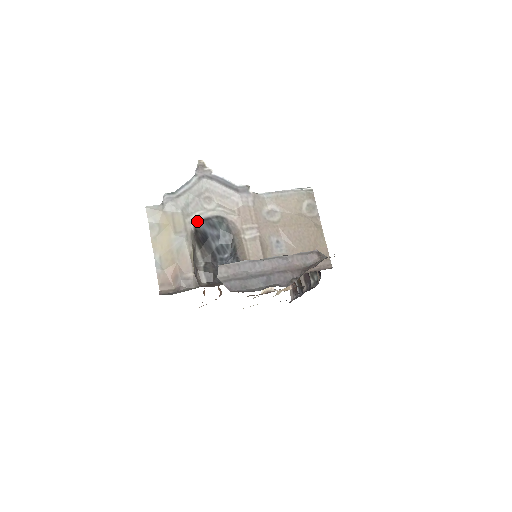
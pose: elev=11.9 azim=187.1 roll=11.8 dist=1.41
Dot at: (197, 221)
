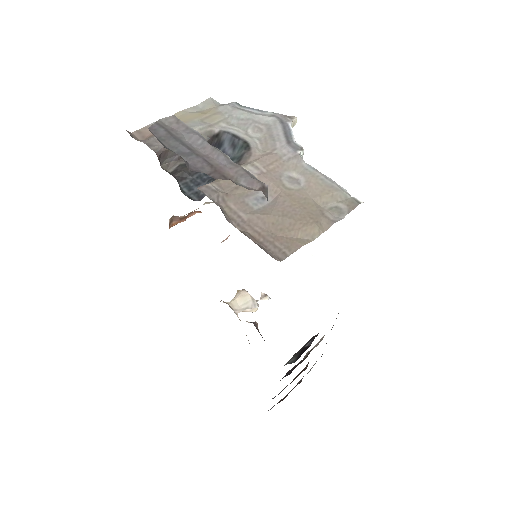
Dot at: (228, 131)
